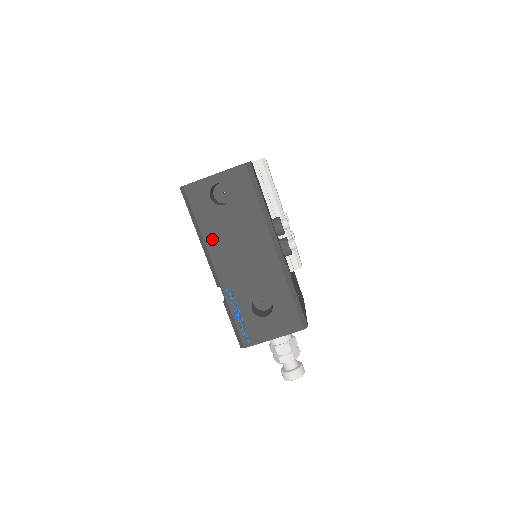
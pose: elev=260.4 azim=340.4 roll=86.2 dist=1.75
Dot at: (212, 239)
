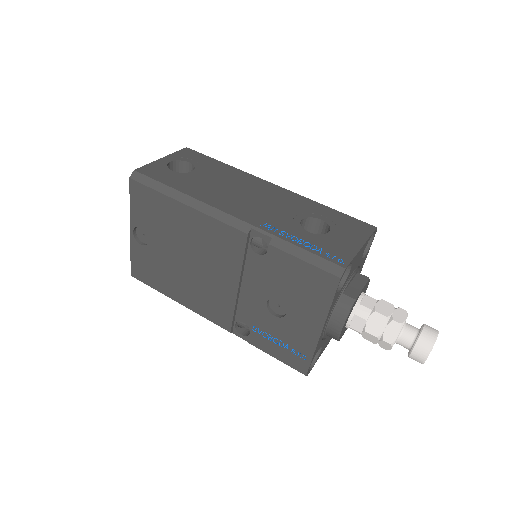
Dot at: (202, 195)
